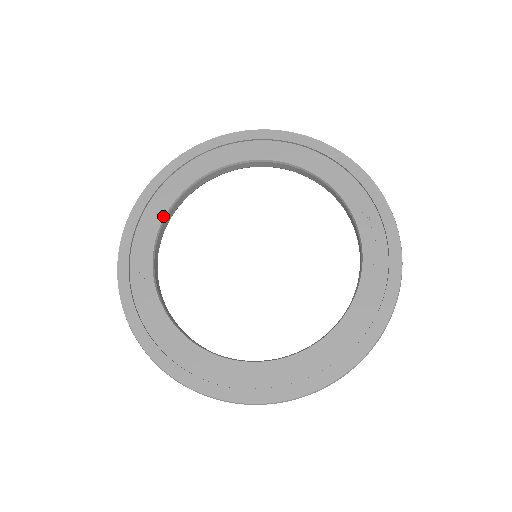
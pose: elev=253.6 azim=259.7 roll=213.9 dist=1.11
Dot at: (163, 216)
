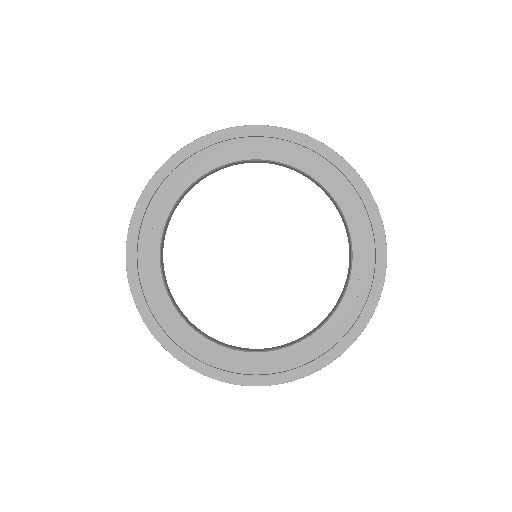
Dot at: (185, 189)
